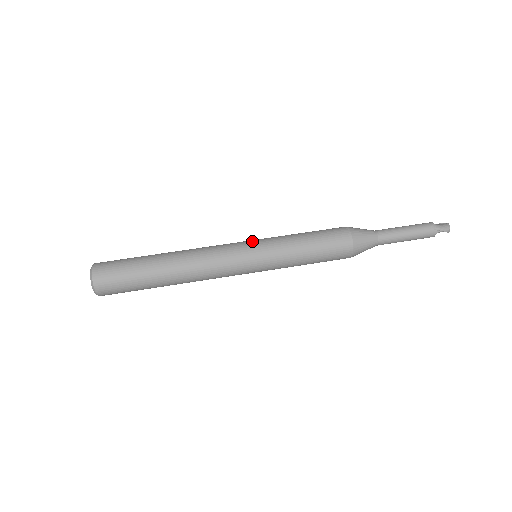
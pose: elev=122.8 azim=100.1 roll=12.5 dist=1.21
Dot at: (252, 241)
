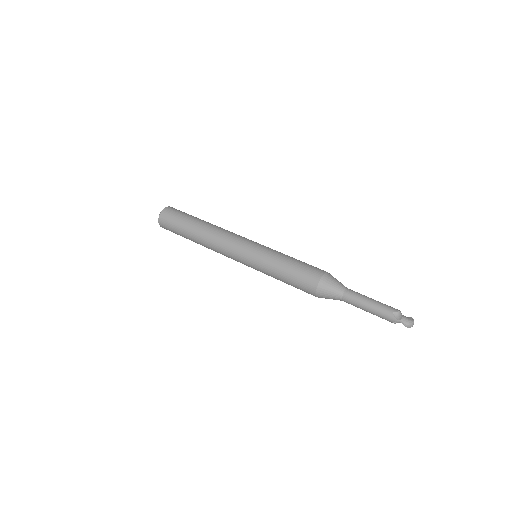
Dot at: (257, 243)
